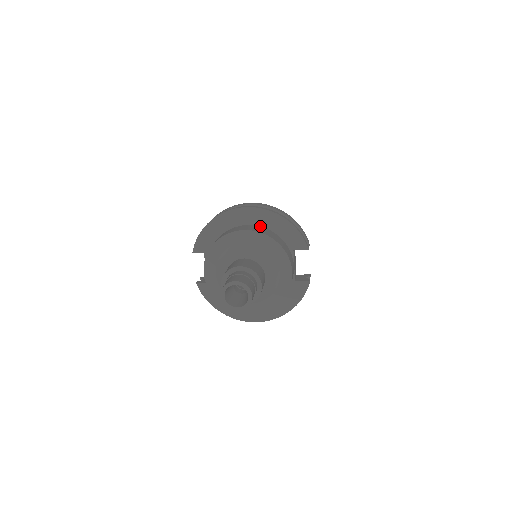
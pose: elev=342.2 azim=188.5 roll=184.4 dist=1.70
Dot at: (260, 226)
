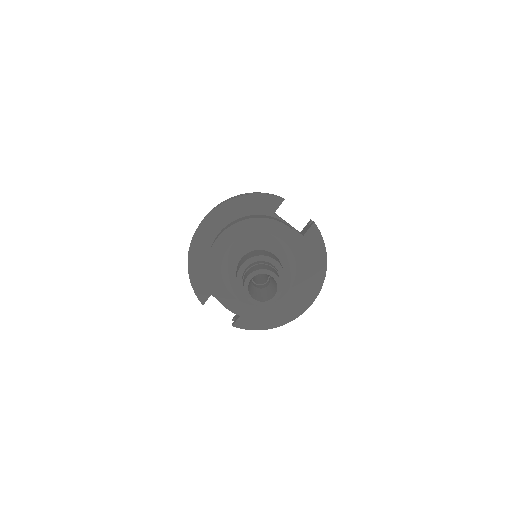
Dot at: (228, 224)
